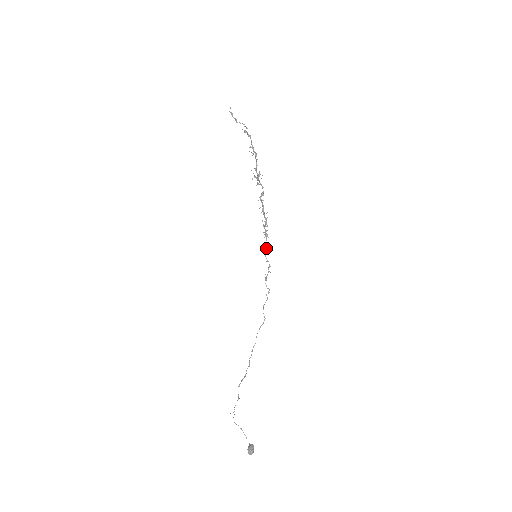
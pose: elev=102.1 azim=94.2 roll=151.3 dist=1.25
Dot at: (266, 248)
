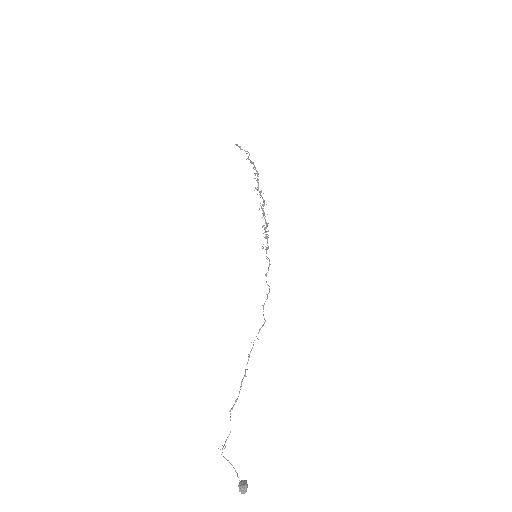
Dot at: (267, 248)
